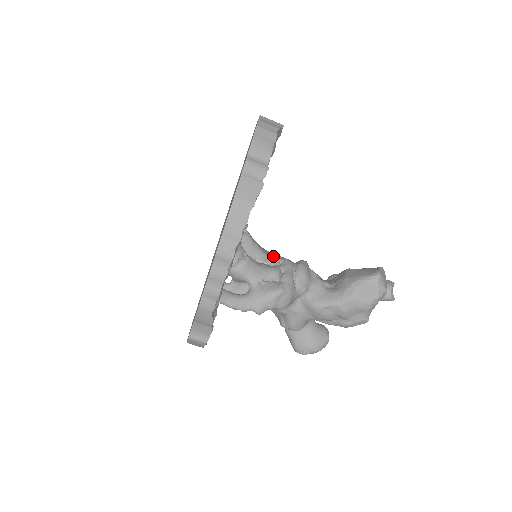
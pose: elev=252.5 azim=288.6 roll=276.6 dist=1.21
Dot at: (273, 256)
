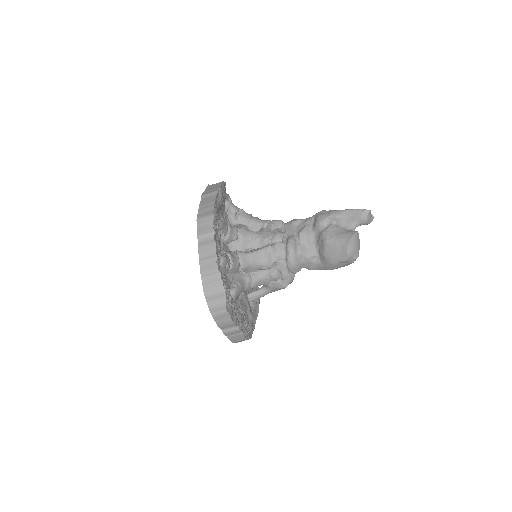
Dot at: (268, 261)
